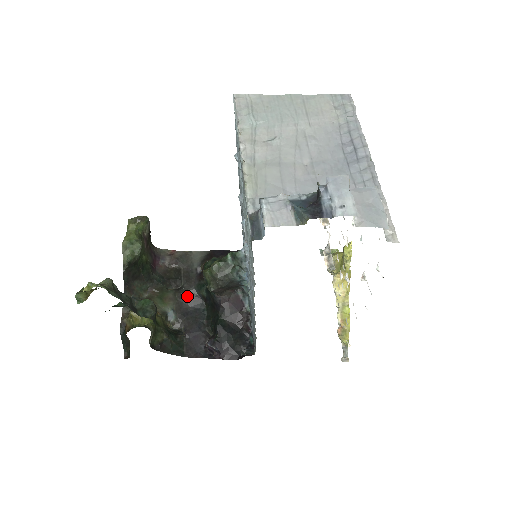
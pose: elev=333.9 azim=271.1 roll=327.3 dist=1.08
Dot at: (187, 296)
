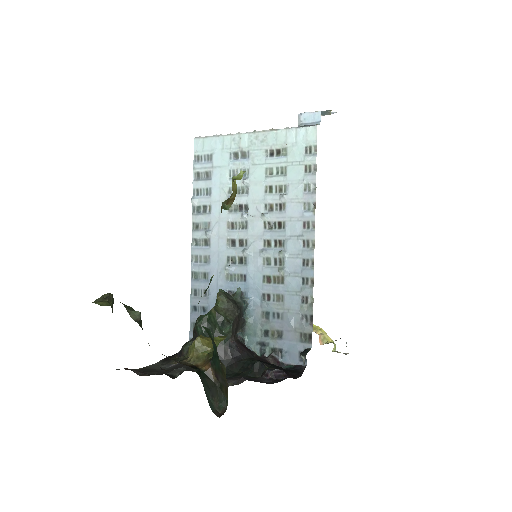
Dot at: occluded
